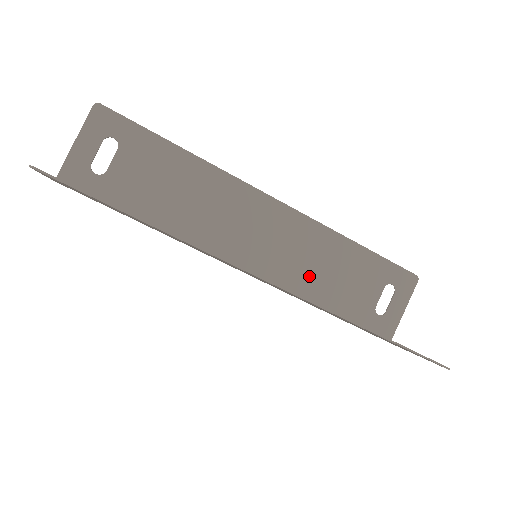
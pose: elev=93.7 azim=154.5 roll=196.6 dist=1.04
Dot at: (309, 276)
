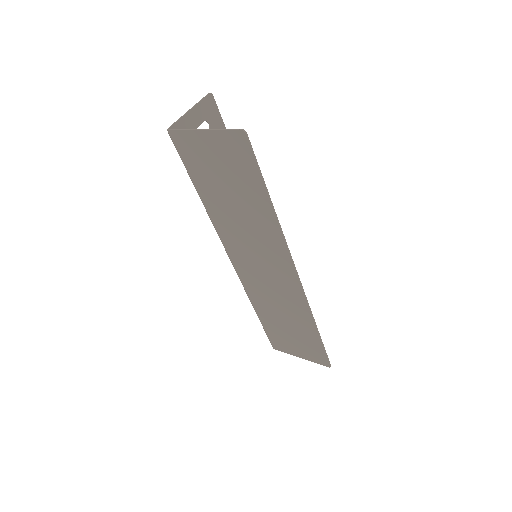
Dot at: occluded
